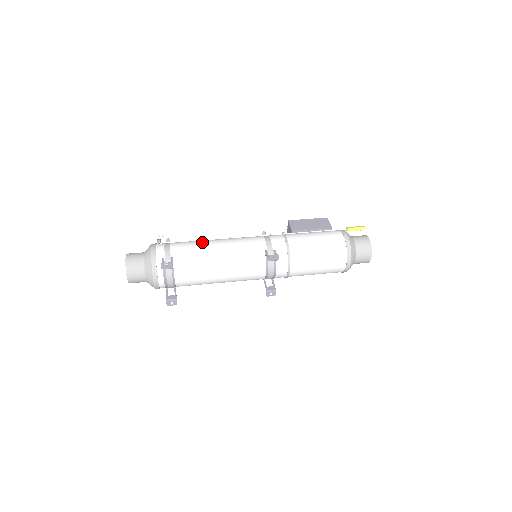
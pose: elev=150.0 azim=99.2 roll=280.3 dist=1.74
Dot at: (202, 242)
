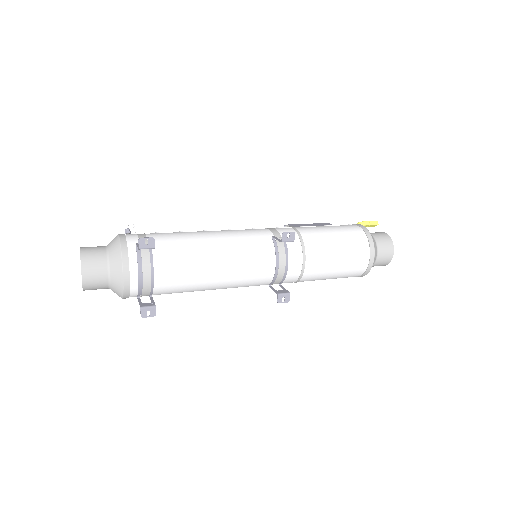
Dot at: occluded
